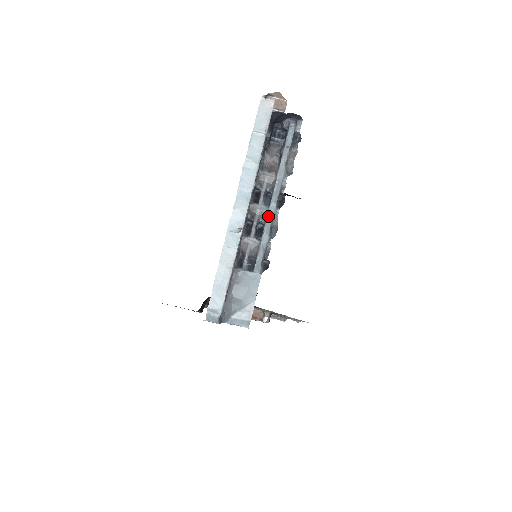
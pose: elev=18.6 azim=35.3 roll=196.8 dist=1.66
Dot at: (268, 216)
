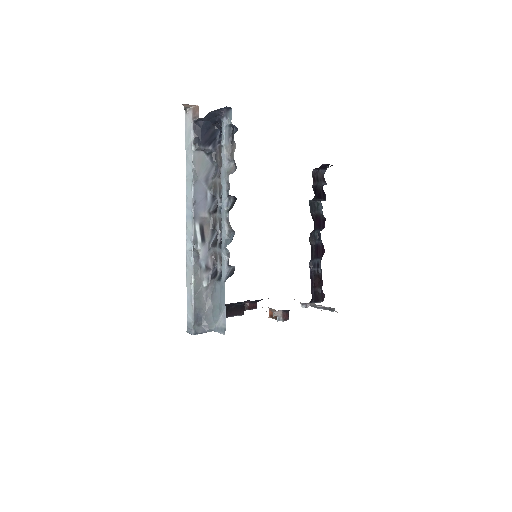
Dot at: (222, 223)
